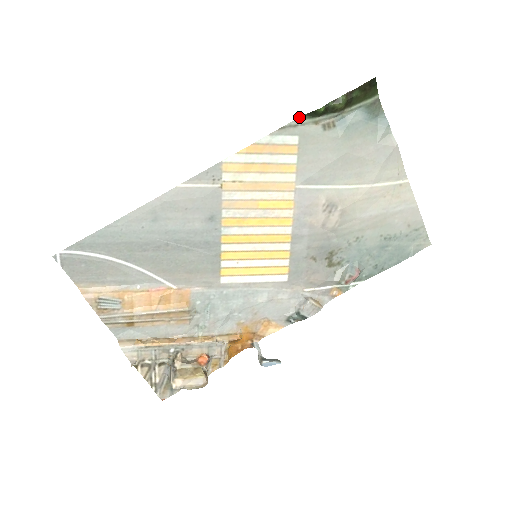
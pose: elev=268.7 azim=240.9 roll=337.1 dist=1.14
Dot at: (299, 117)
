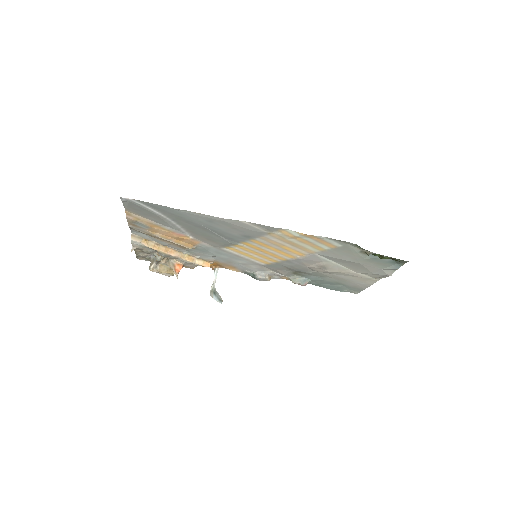
Dot at: occluded
